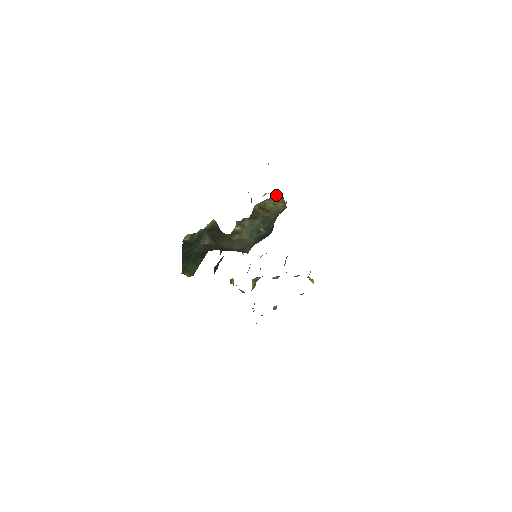
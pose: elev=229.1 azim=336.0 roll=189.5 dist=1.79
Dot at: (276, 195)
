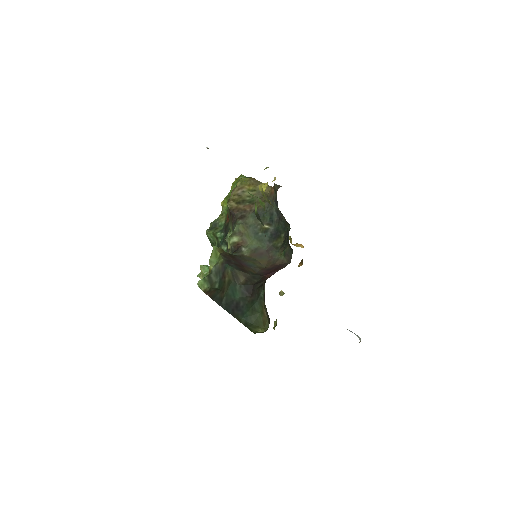
Dot at: (242, 179)
